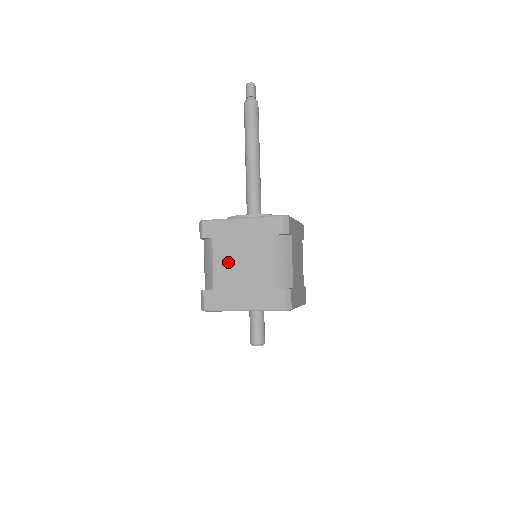
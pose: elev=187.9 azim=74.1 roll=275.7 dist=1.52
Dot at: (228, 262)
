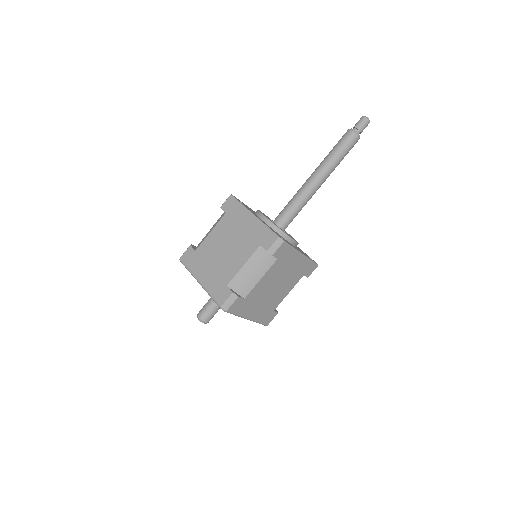
Dot at: (219, 239)
